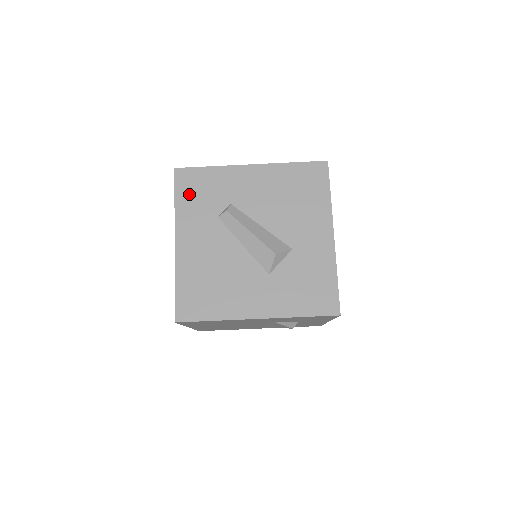
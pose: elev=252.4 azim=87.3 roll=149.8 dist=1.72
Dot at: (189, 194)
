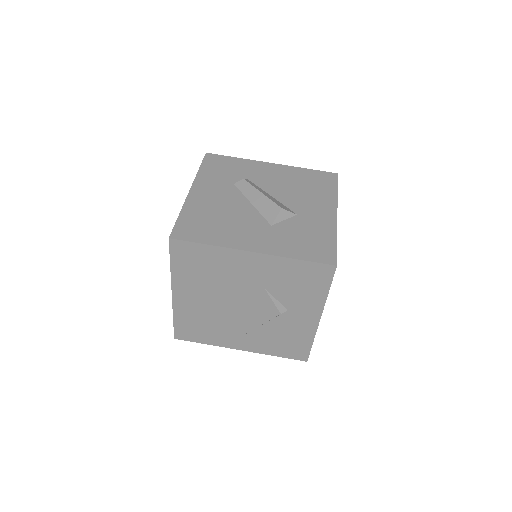
Dot at: (213, 167)
